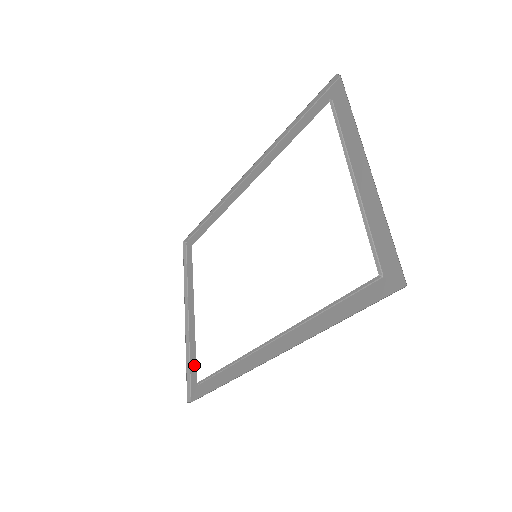
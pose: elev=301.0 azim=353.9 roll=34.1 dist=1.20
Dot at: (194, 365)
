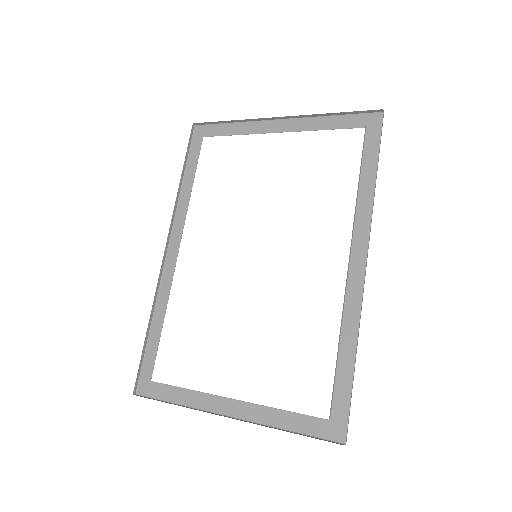
Dot at: (301, 420)
